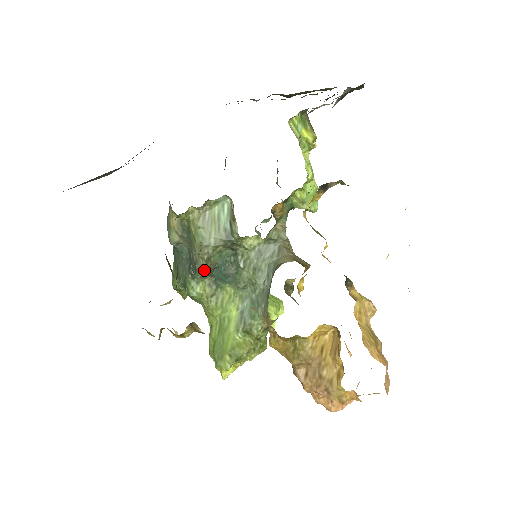
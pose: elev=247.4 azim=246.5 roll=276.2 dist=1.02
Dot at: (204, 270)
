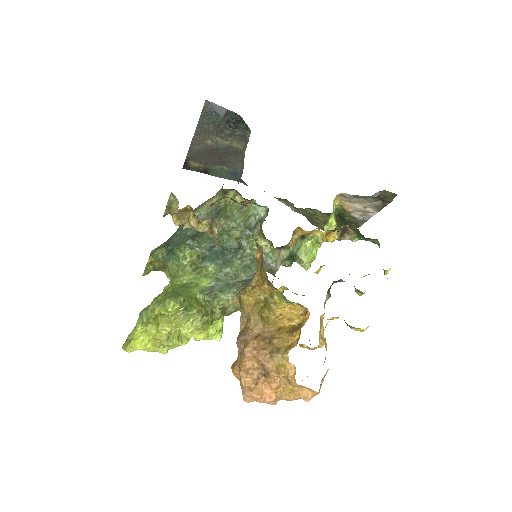
Dot at: occluded
